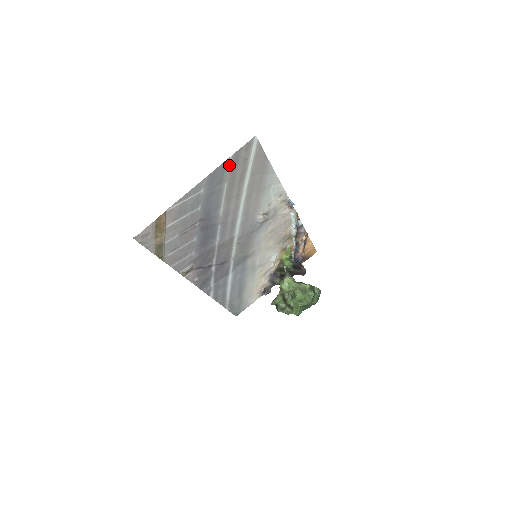
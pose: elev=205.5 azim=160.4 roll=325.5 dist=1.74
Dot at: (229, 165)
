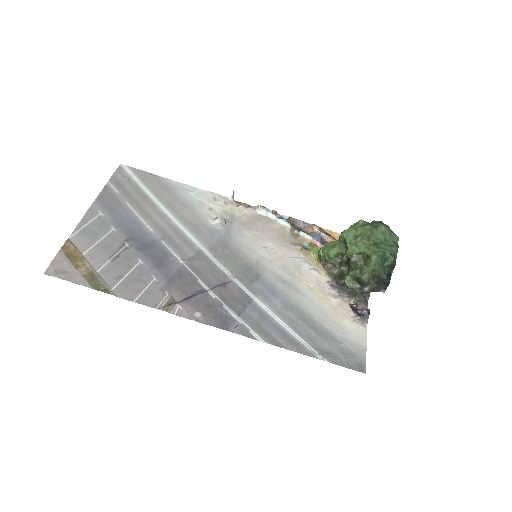
Dot at: (114, 189)
